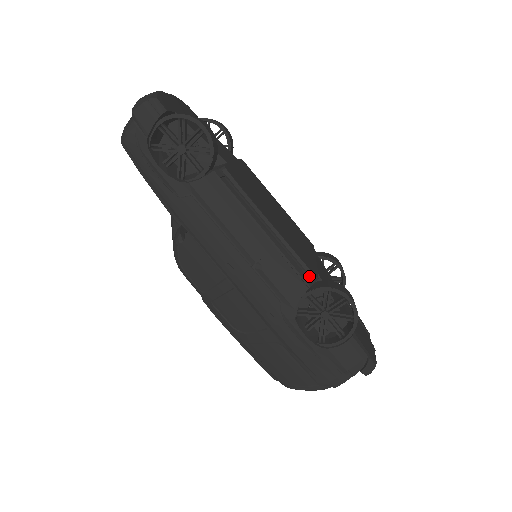
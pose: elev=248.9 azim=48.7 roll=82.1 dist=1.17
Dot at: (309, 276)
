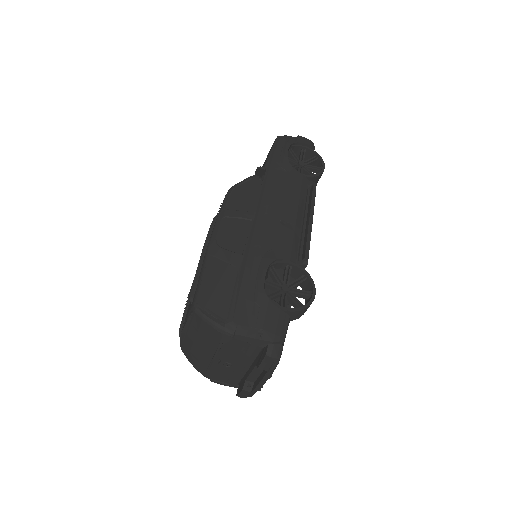
Dot at: (305, 256)
